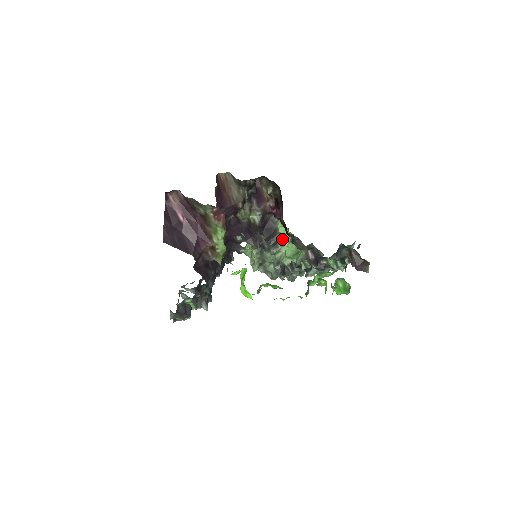
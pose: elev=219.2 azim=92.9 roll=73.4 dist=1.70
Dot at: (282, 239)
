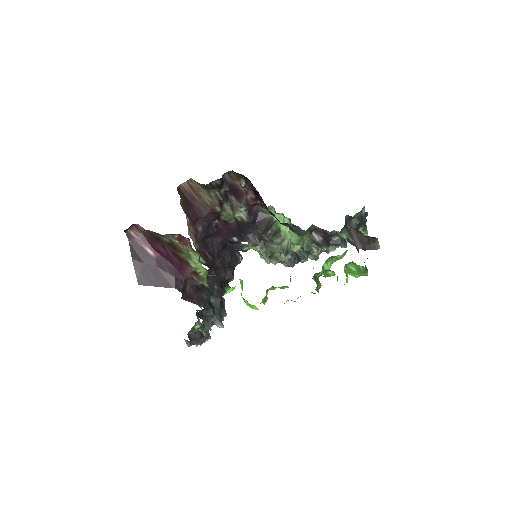
Dot at: (281, 226)
